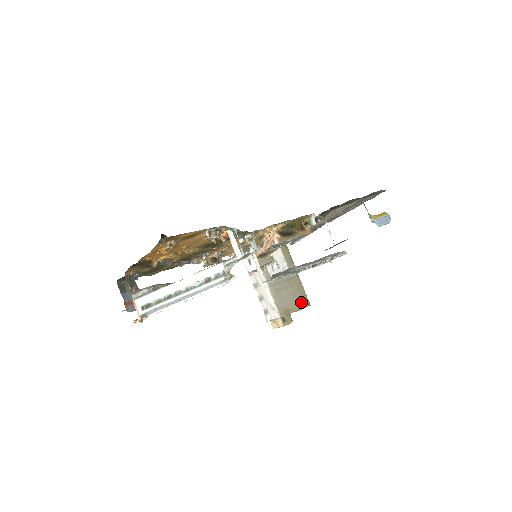
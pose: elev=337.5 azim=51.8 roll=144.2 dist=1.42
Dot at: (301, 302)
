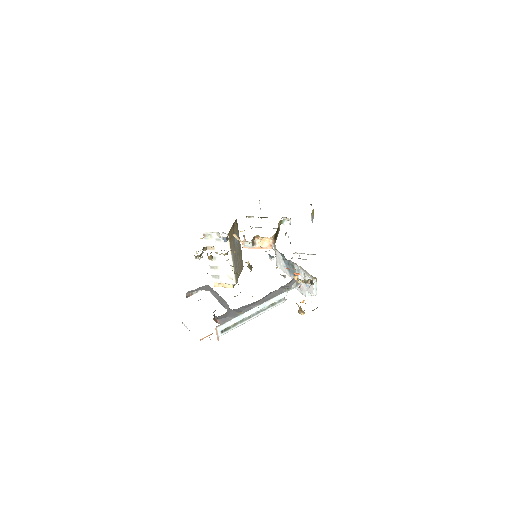
Dot at: (241, 267)
